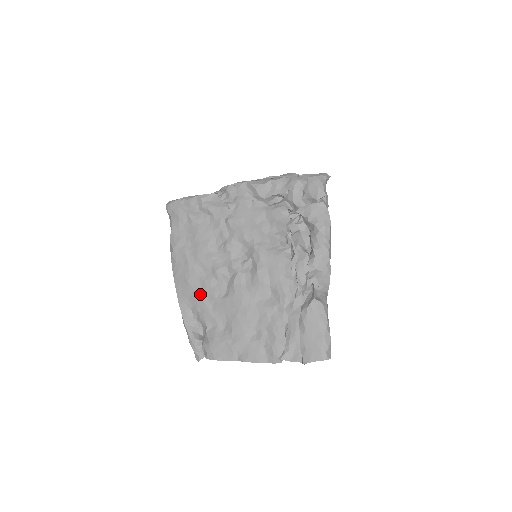
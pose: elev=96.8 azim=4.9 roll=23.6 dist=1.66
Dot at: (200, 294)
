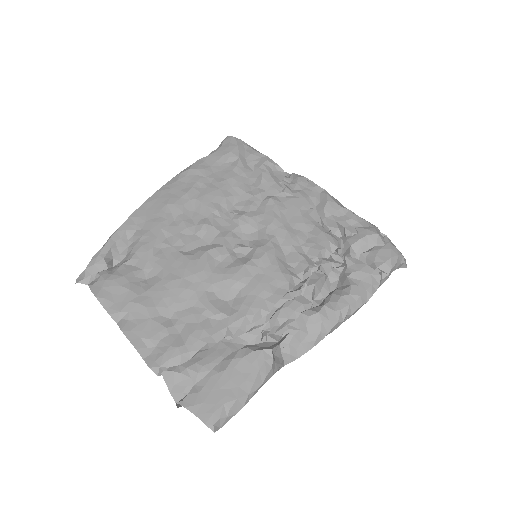
Dot at: (163, 226)
